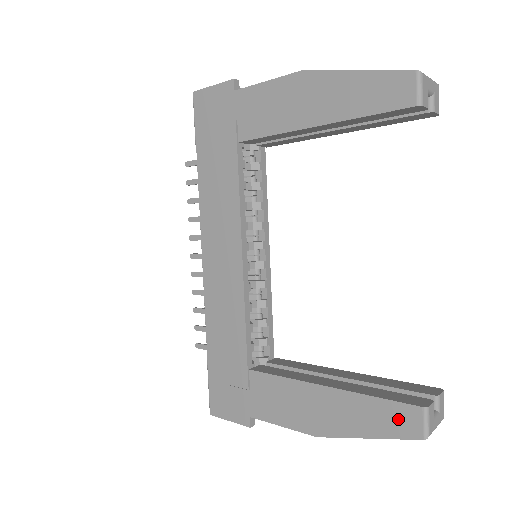
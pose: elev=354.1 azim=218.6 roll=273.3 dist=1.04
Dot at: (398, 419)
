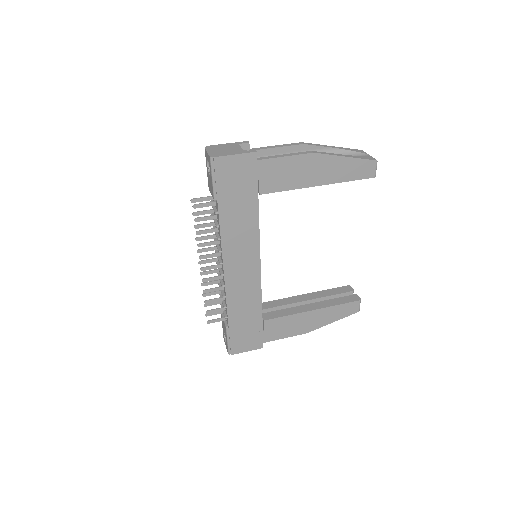
Dot at: (349, 309)
